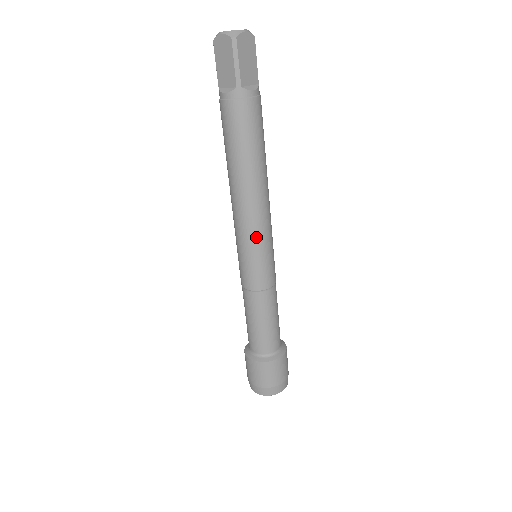
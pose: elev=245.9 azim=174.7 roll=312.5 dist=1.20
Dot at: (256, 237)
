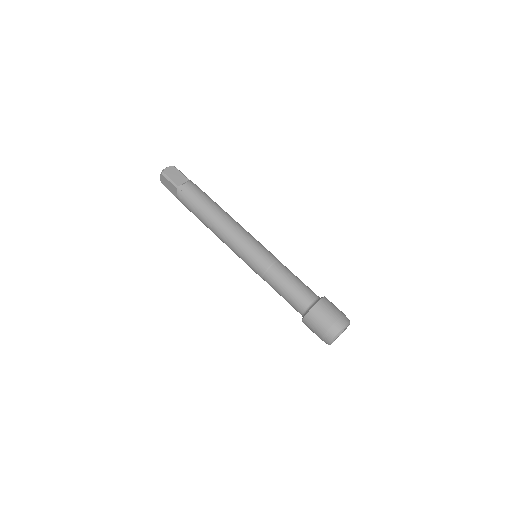
Dot at: (239, 243)
